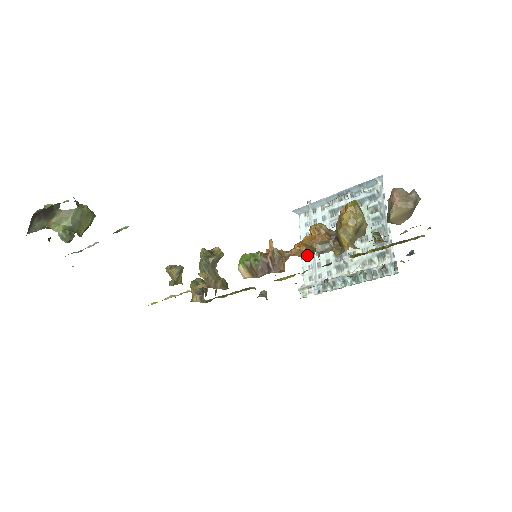
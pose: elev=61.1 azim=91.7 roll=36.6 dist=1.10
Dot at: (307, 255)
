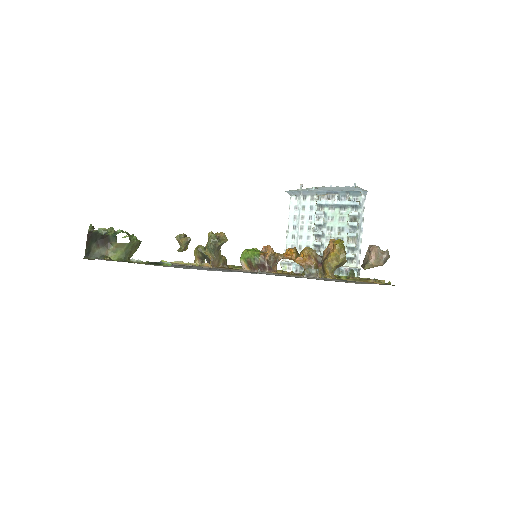
Dot at: occluded
